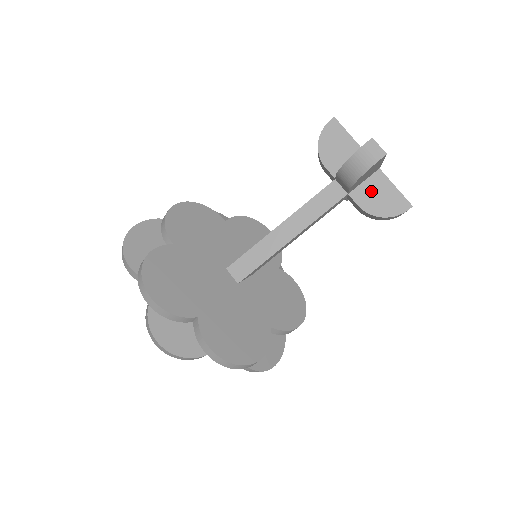
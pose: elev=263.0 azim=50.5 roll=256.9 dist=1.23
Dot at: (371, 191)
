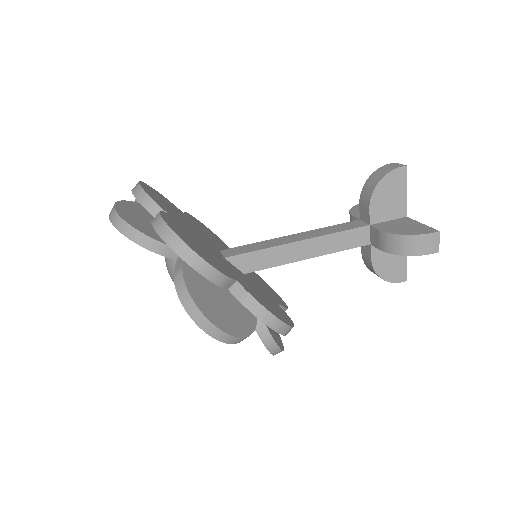
Dot at: (395, 224)
